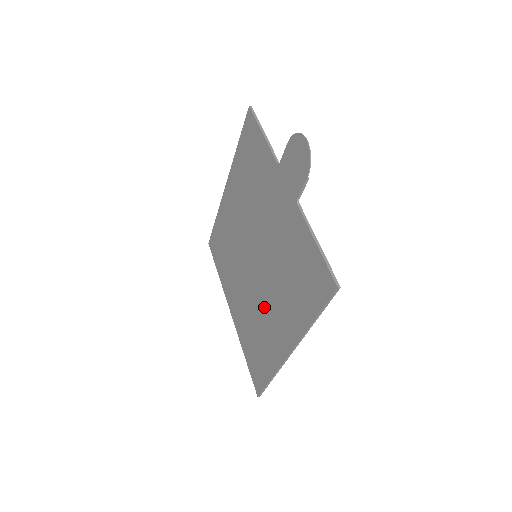
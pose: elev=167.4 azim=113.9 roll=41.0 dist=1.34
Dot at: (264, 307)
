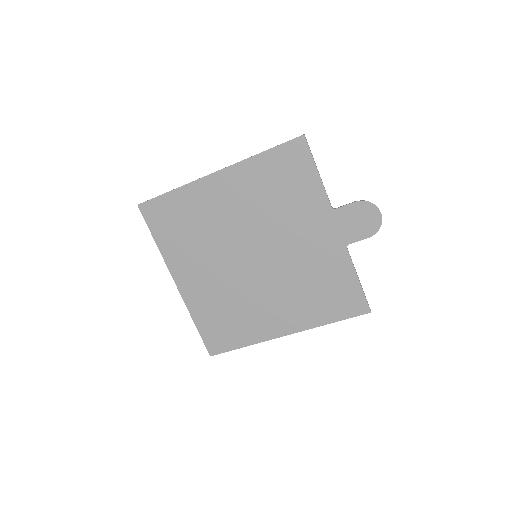
Dot at: (256, 298)
